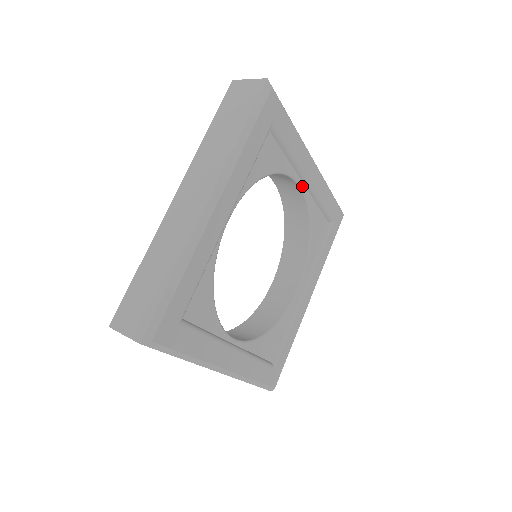
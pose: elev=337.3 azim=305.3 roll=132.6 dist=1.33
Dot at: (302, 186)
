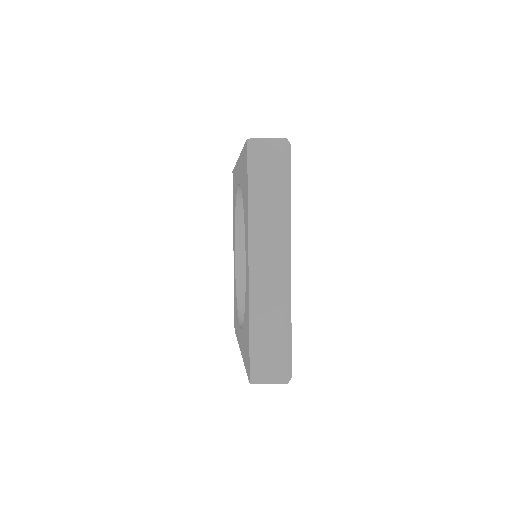
Dot at: occluded
